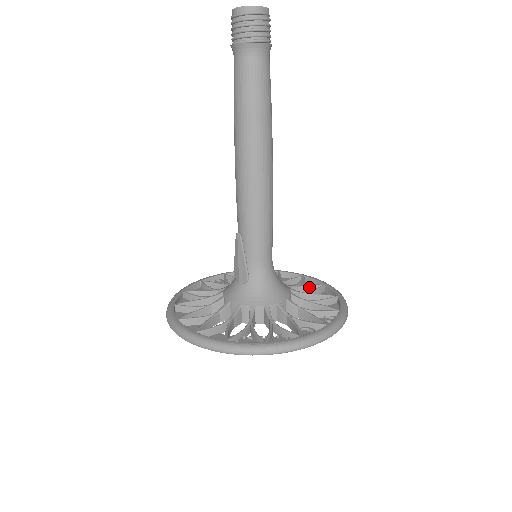
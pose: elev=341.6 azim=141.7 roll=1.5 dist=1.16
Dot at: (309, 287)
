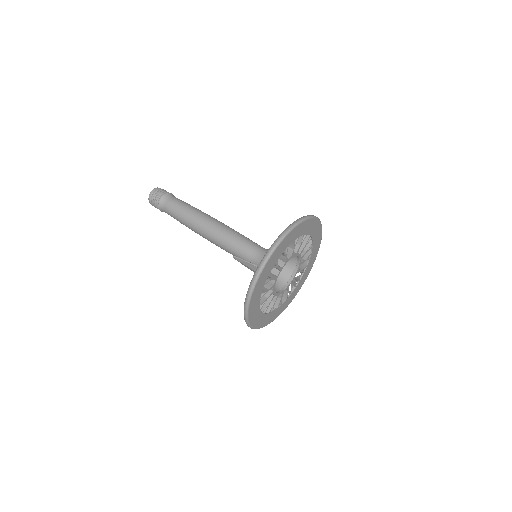
Dot at: occluded
